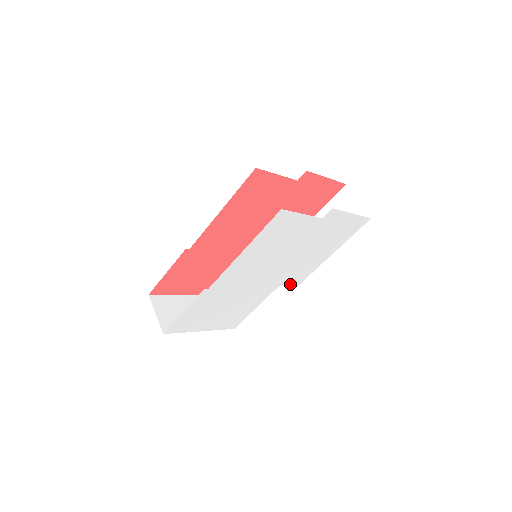
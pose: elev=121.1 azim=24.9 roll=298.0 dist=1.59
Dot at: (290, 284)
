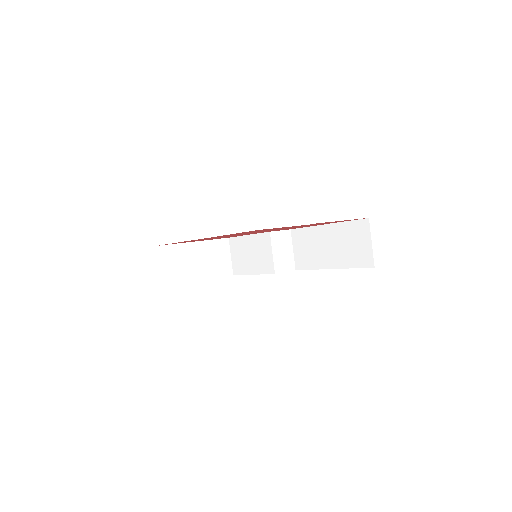
Dot at: occluded
